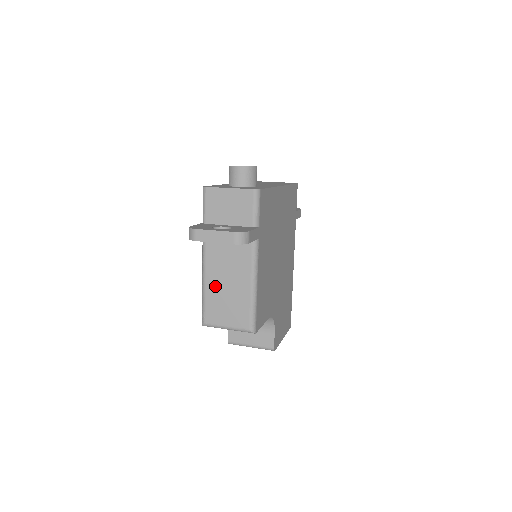
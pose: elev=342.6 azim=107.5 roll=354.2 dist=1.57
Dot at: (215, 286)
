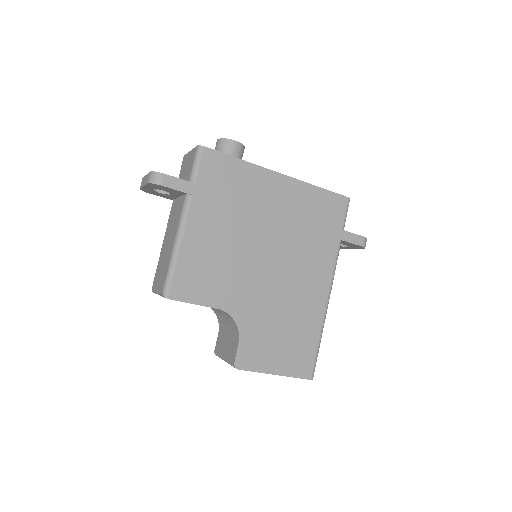
Dot at: (164, 248)
